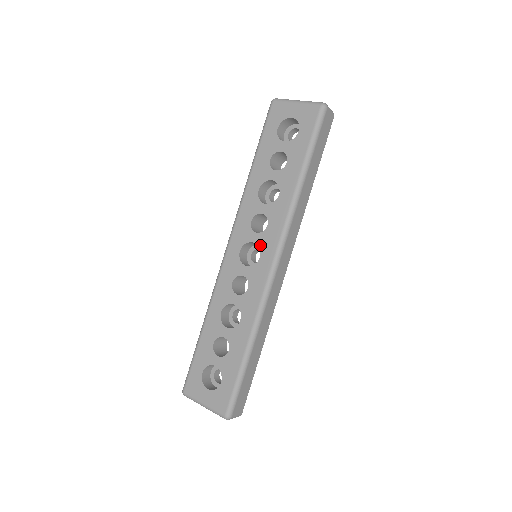
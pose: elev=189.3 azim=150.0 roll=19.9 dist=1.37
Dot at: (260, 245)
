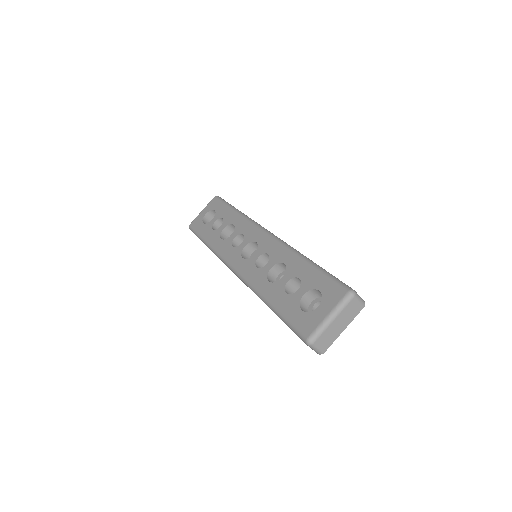
Dot at: (250, 241)
